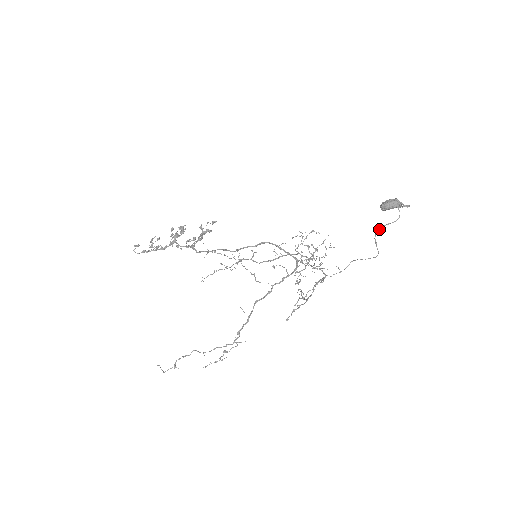
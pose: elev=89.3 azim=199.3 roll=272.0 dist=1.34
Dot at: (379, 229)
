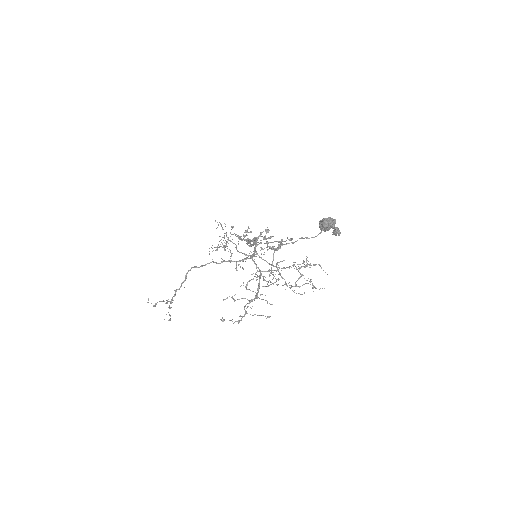
Dot at: occluded
